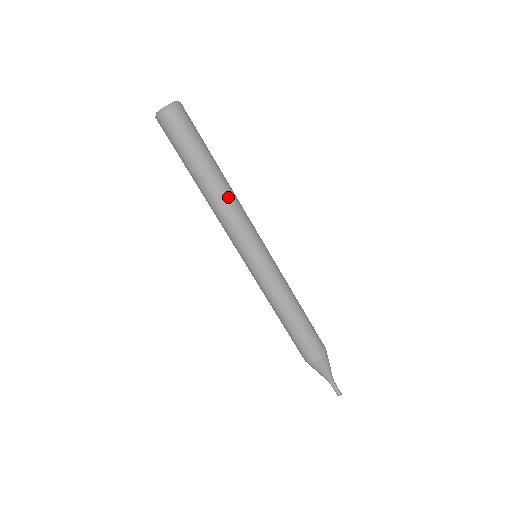
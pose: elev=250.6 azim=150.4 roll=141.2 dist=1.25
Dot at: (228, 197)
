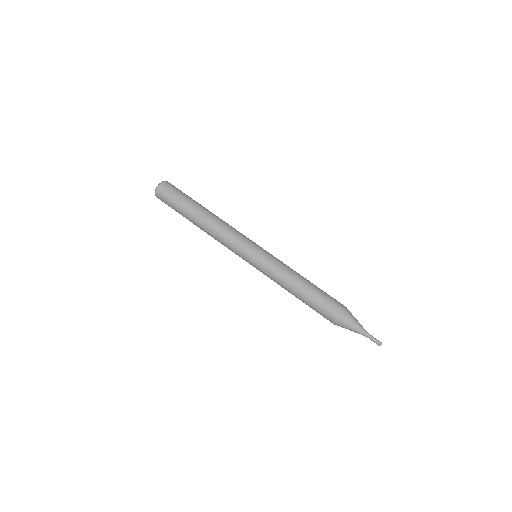
Dot at: (216, 222)
